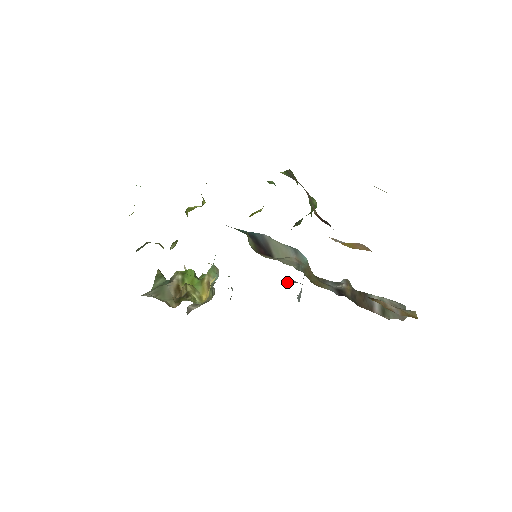
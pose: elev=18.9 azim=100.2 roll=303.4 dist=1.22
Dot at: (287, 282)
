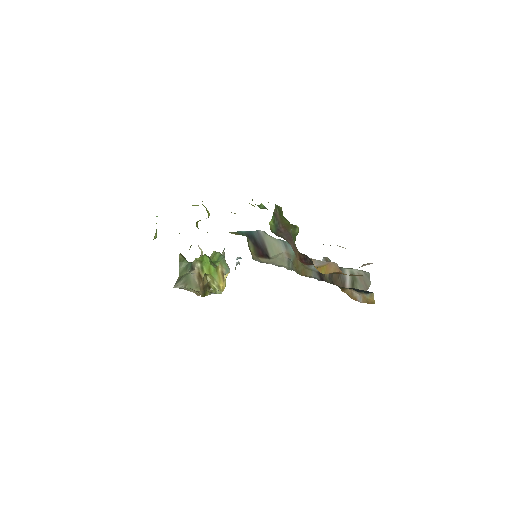
Dot at: occluded
